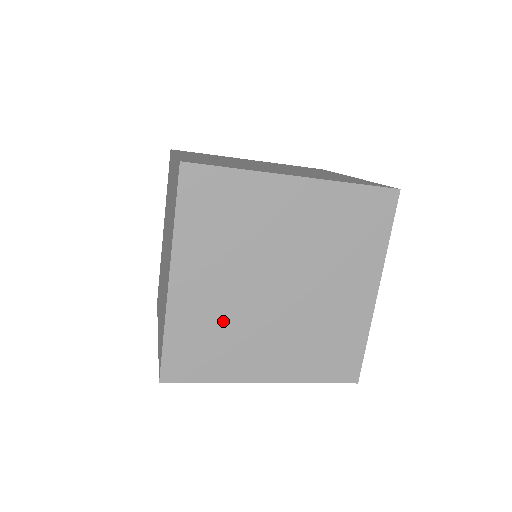
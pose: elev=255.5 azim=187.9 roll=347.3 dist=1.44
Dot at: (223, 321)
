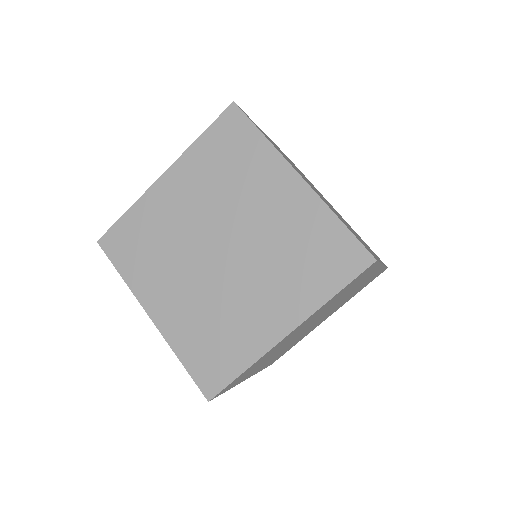
Dot at: occluded
